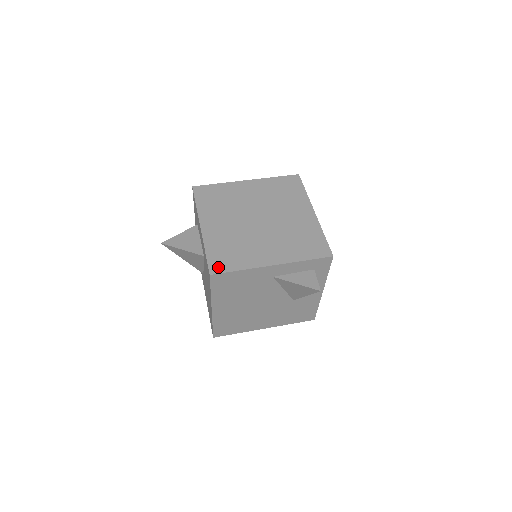
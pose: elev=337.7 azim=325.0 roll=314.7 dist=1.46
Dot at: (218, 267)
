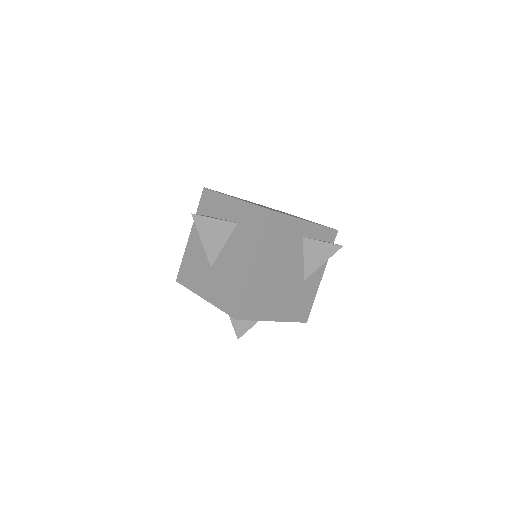
Dot at: occluded
